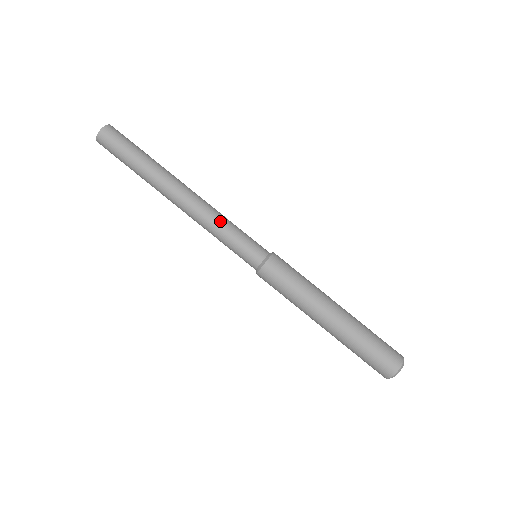
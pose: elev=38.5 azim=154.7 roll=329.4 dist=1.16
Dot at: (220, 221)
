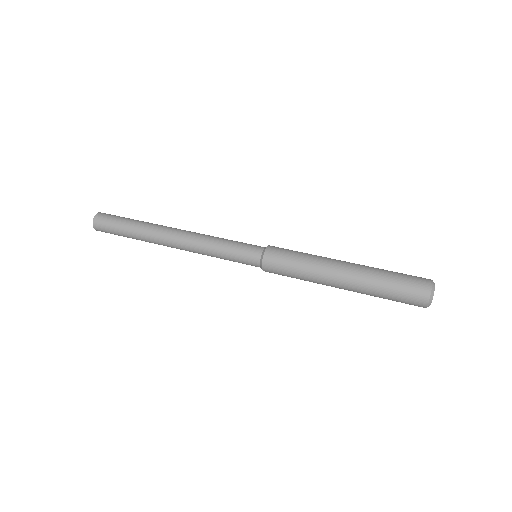
Dot at: (210, 245)
